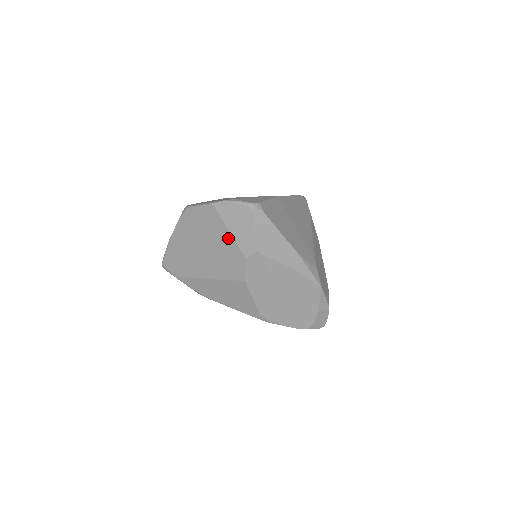
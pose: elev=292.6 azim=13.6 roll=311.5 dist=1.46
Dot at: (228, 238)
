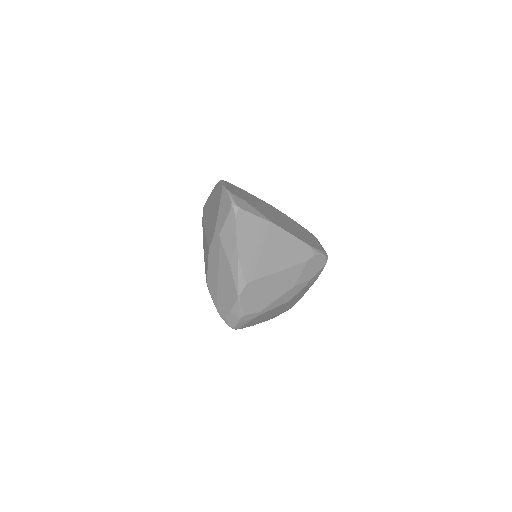
Dot at: (217, 214)
